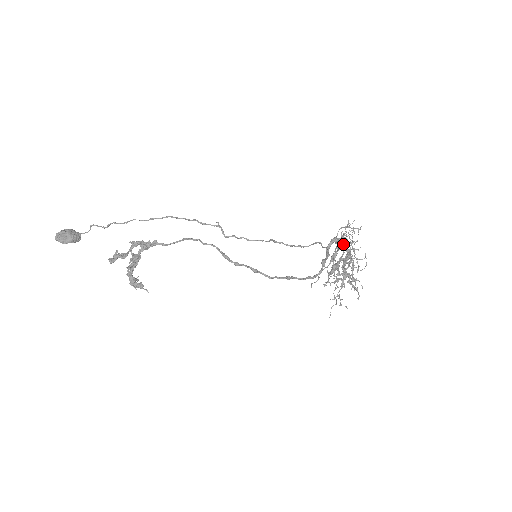
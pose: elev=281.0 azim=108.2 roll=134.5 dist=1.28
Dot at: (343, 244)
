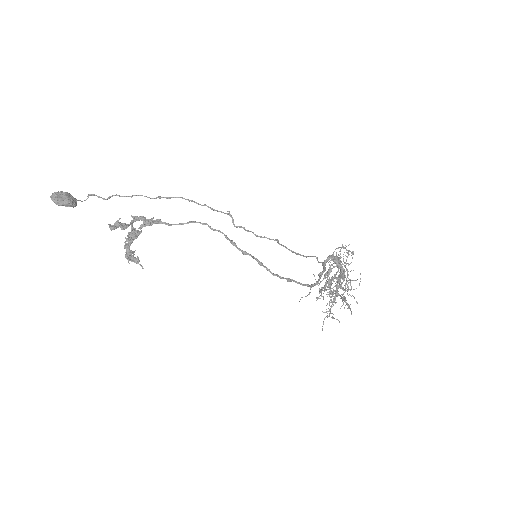
Dot at: occluded
